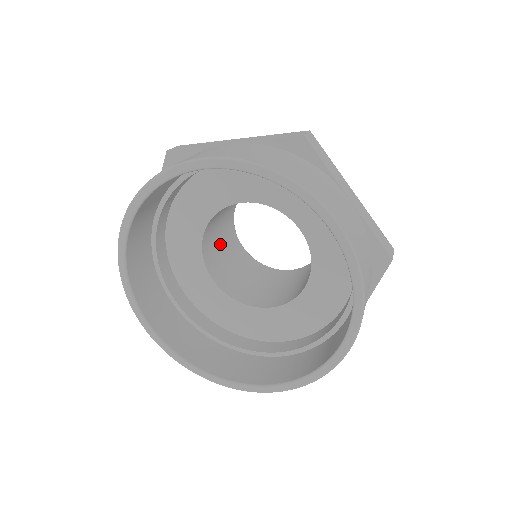
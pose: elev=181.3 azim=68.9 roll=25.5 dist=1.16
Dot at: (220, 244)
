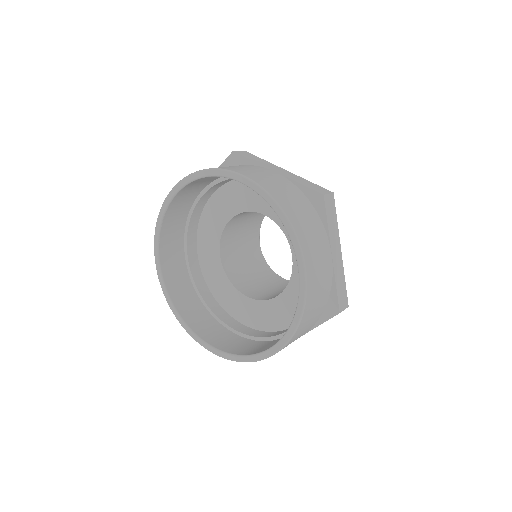
Dot at: (249, 272)
